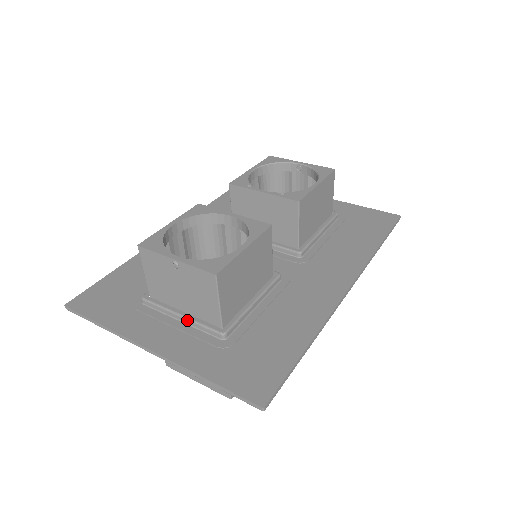
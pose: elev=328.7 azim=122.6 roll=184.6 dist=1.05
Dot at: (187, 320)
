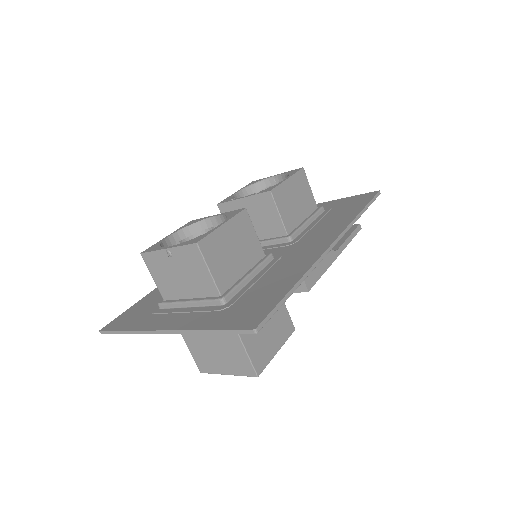
Dot at: (193, 303)
